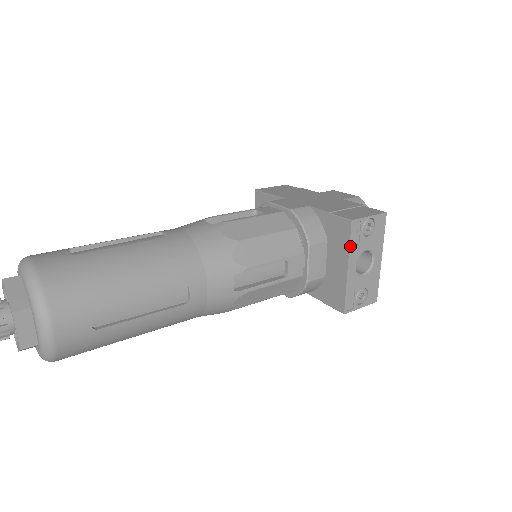
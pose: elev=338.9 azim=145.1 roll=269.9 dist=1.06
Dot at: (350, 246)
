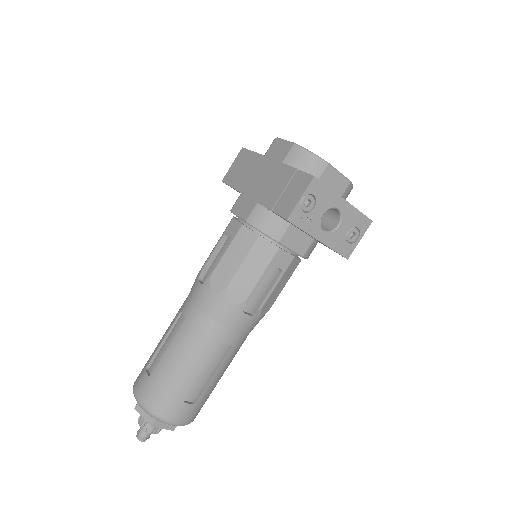
Dot at: (304, 230)
